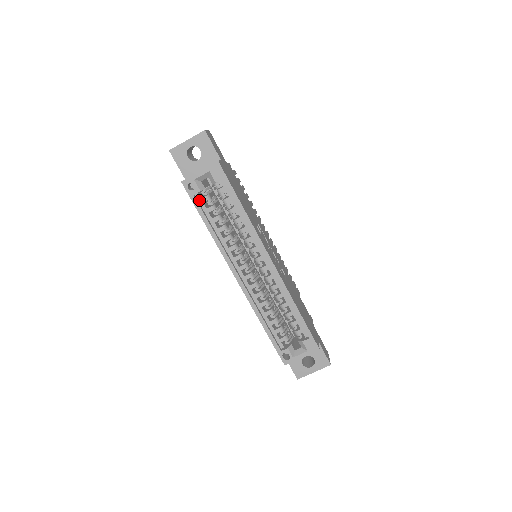
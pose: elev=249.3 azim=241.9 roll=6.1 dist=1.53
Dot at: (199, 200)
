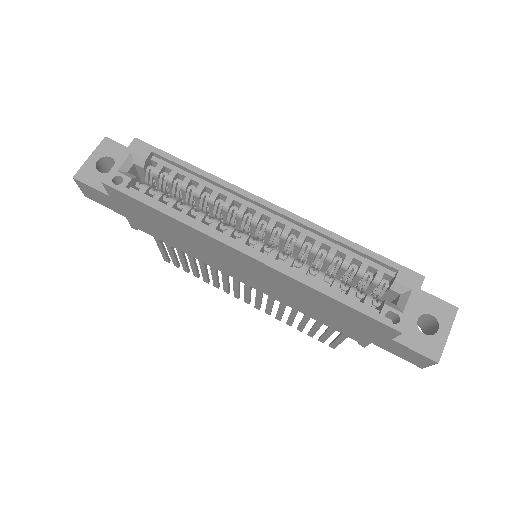
Dot at: (137, 194)
